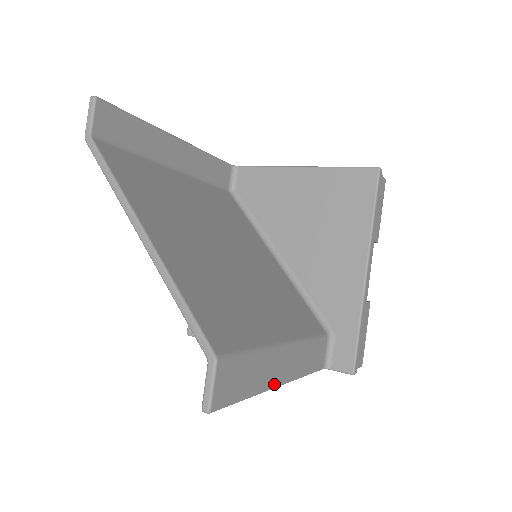
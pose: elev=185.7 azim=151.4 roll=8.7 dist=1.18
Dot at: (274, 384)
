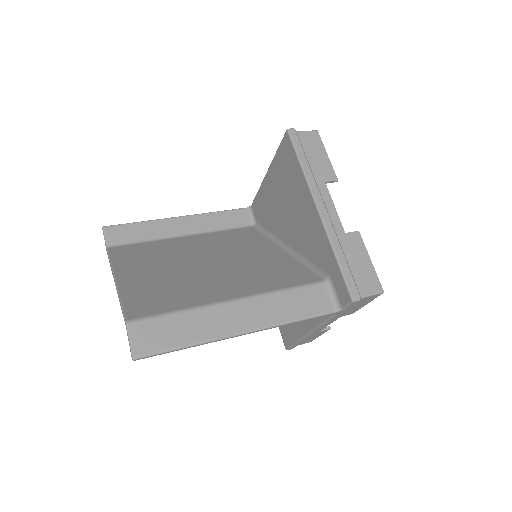
Dot at: (229, 333)
